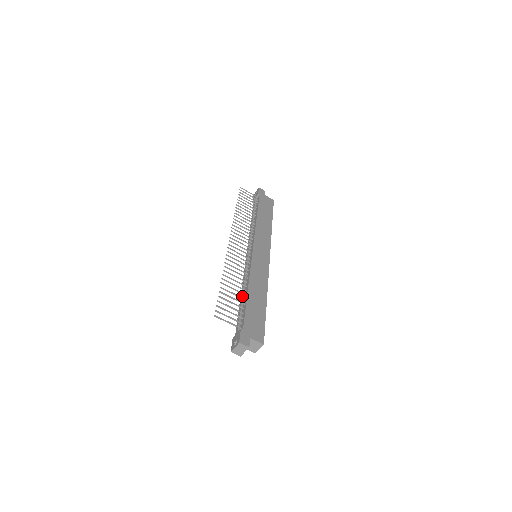
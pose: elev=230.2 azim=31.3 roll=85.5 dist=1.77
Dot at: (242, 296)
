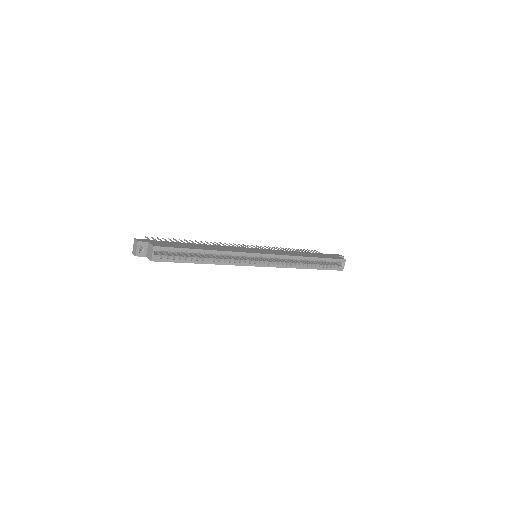
Dot at: occluded
